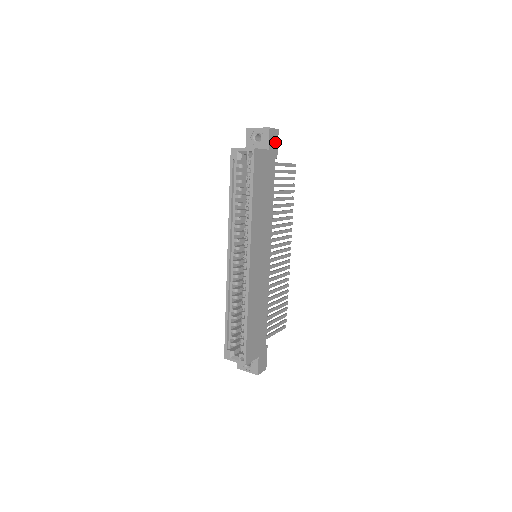
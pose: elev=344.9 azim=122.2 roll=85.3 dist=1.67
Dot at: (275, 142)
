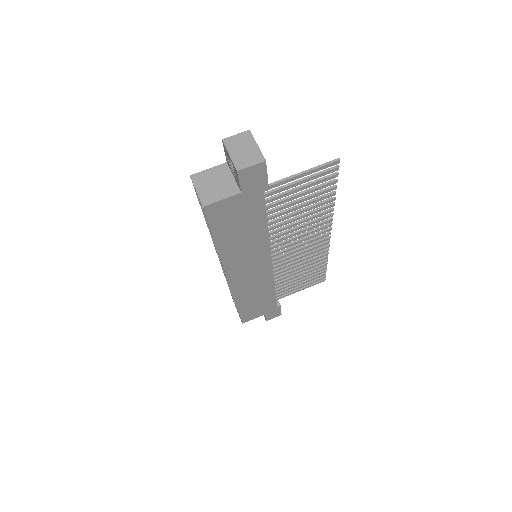
Dot at: (259, 177)
